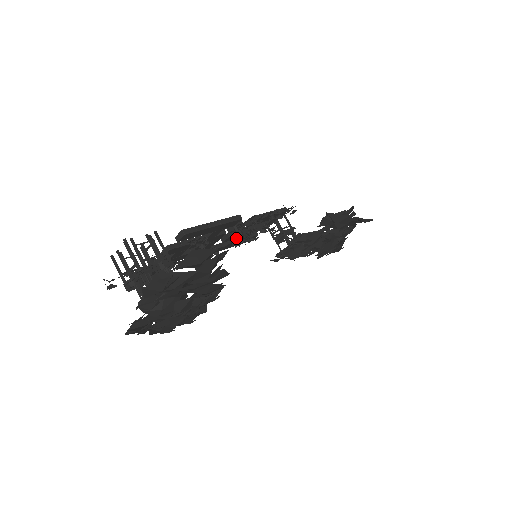
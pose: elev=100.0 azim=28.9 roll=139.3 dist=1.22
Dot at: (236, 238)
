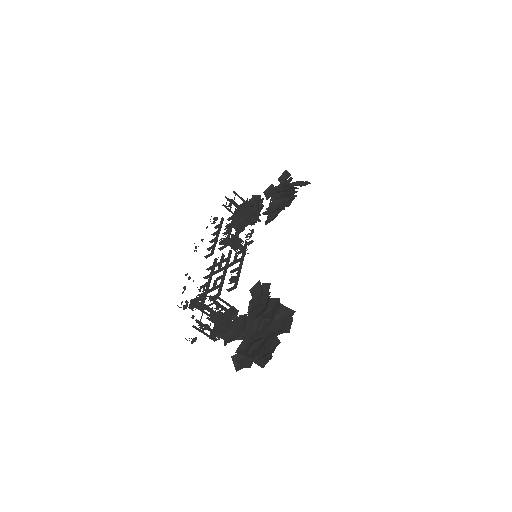
Dot at: occluded
